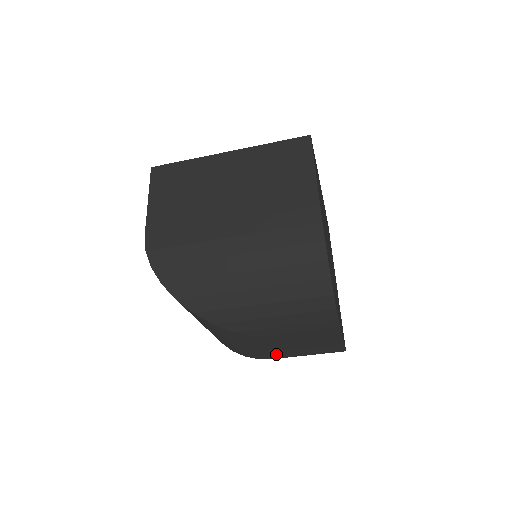
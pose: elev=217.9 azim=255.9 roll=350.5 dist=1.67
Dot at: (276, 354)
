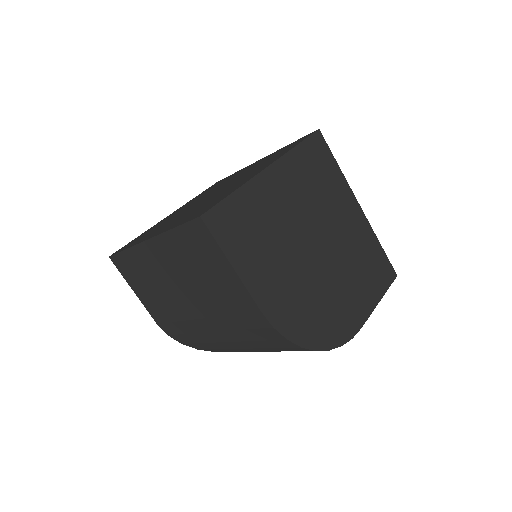
Dot at: occluded
